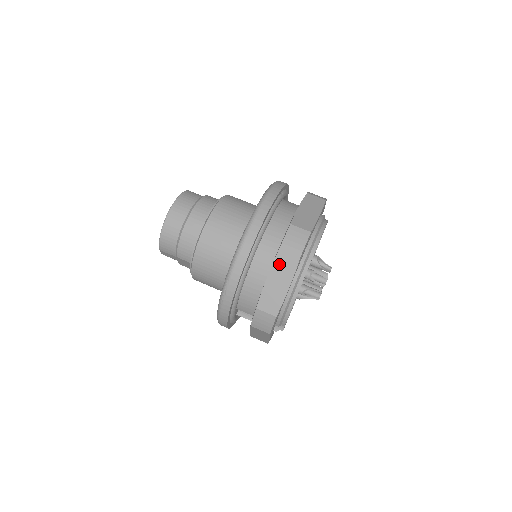
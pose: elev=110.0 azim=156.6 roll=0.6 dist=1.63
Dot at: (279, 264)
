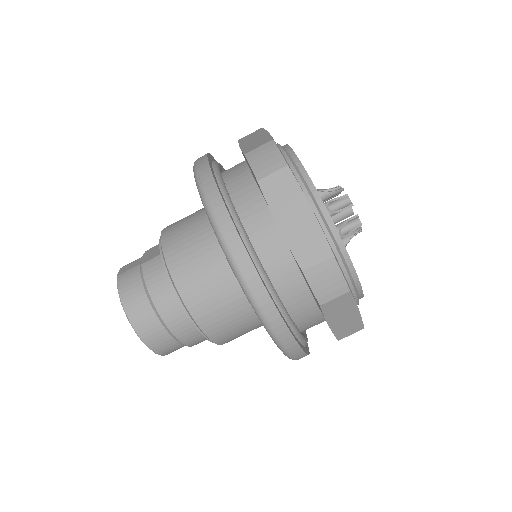
Dot at: (331, 311)
